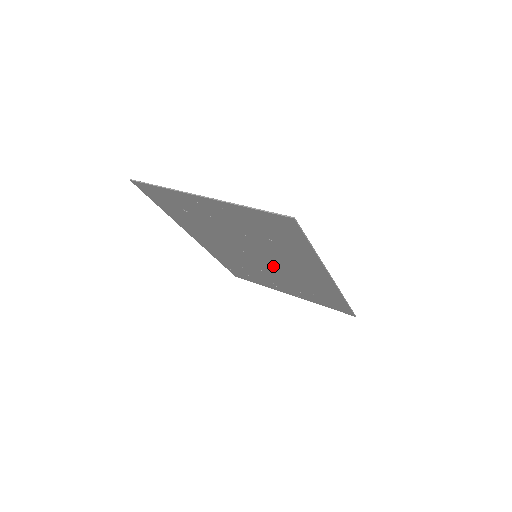
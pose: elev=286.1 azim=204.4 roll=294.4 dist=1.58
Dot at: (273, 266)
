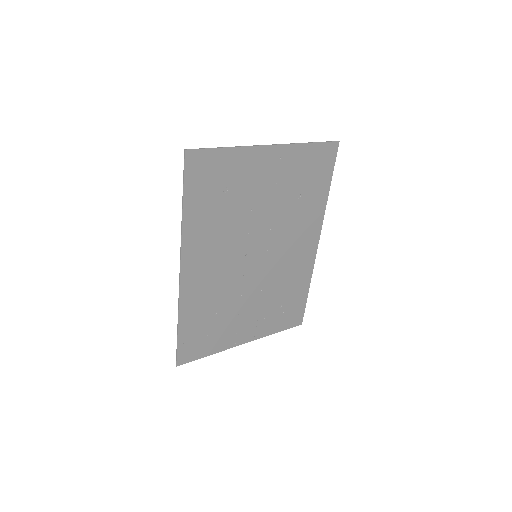
Dot at: (265, 267)
